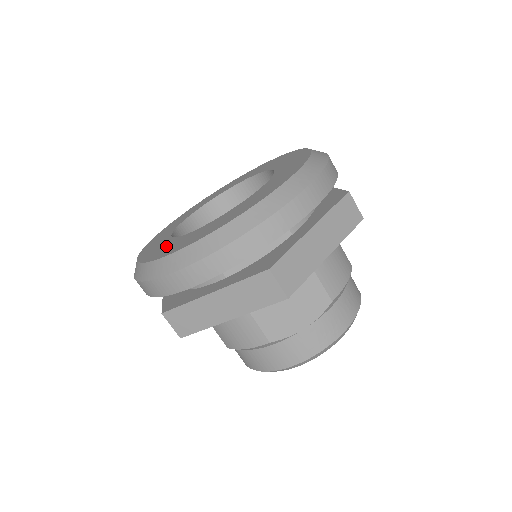
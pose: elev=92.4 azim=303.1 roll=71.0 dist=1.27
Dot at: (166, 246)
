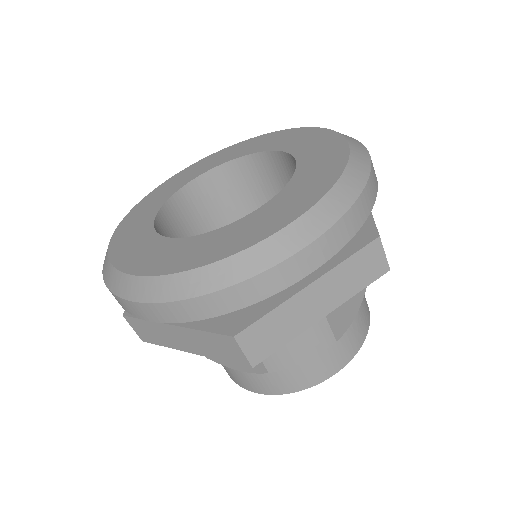
Dot at: (211, 242)
